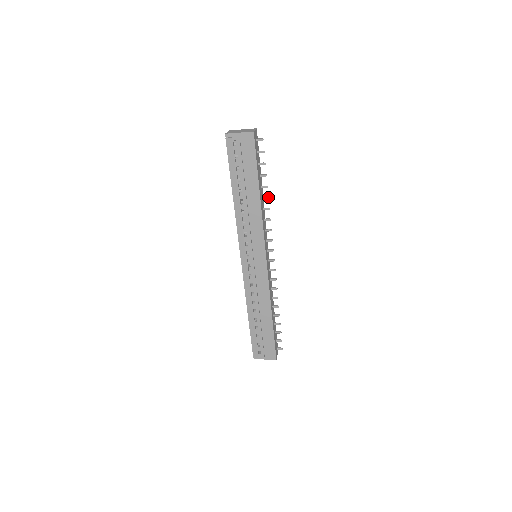
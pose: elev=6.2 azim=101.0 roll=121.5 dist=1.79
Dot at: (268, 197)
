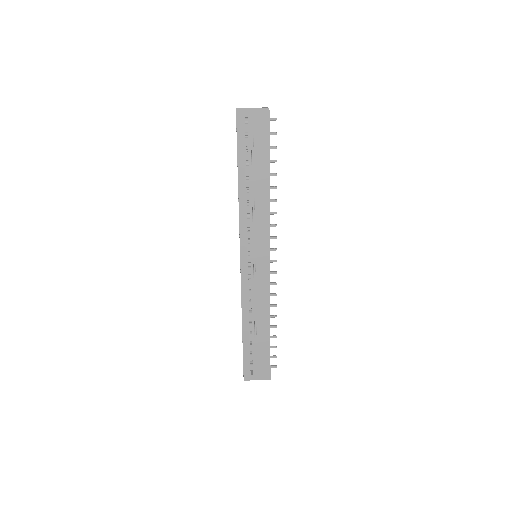
Dot at: (276, 186)
